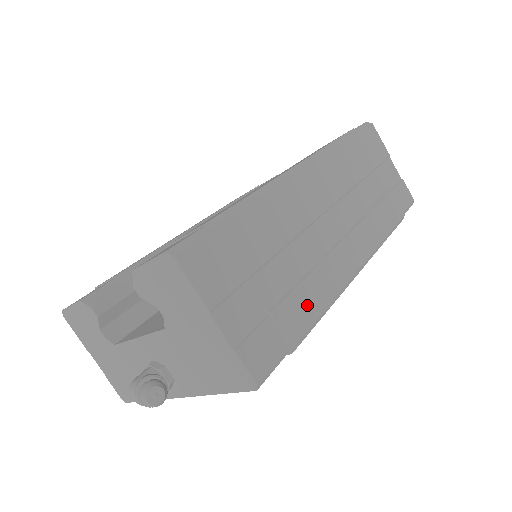
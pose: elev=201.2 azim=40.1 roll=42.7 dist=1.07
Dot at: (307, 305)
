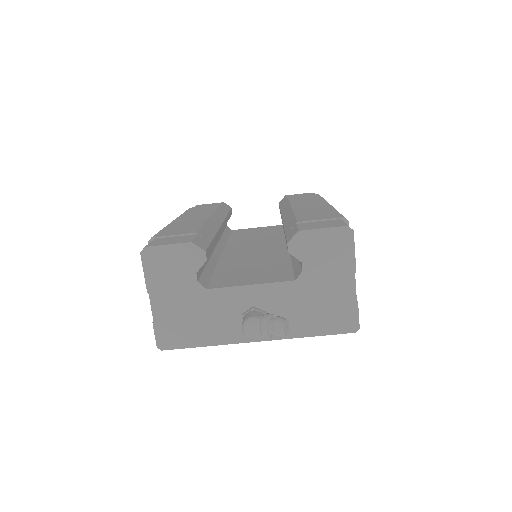
Dot at: occluded
